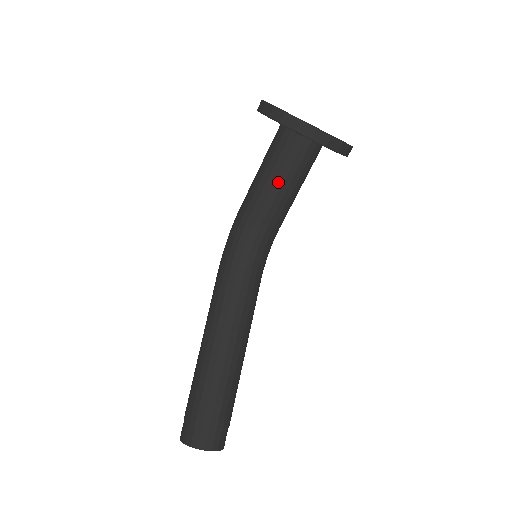
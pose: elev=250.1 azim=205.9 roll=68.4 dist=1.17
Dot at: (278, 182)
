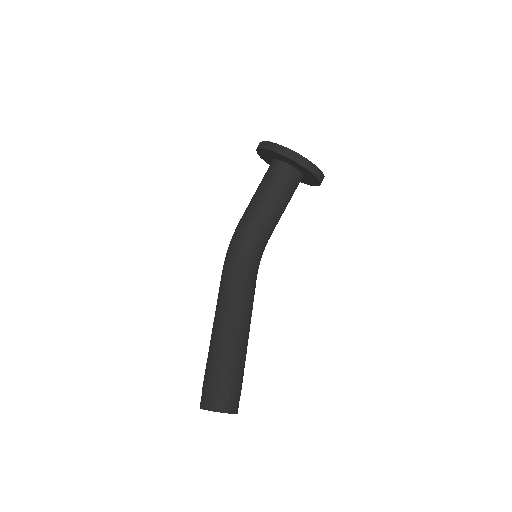
Dot at: (275, 199)
